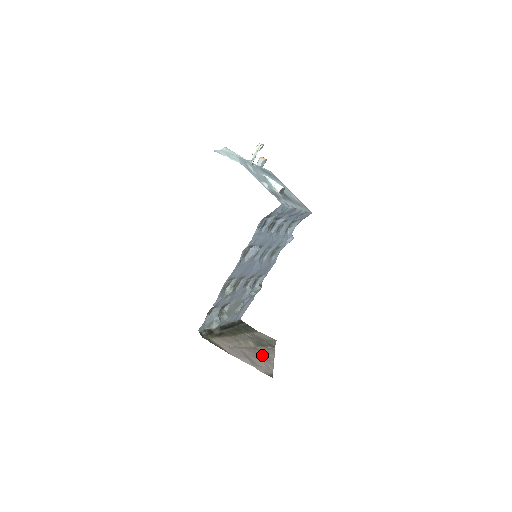
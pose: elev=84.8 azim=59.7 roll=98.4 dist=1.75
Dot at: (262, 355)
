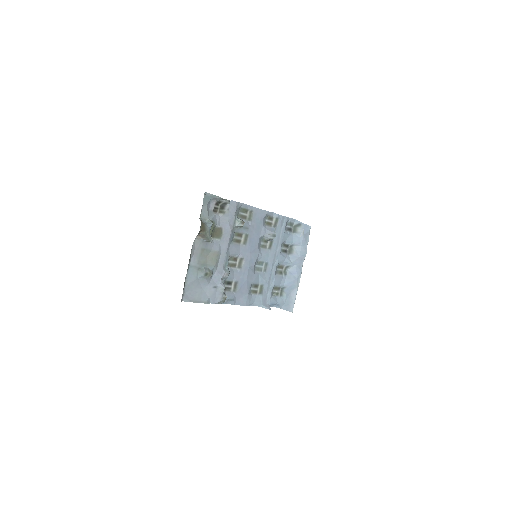
Dot at: occluded
